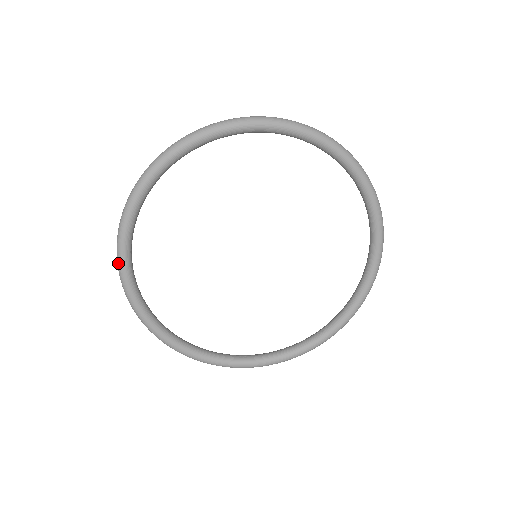
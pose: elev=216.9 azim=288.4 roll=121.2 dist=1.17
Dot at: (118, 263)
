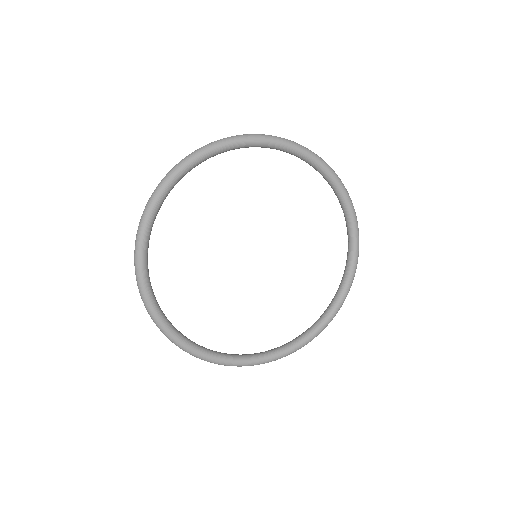
Dot at: (140, 289)
